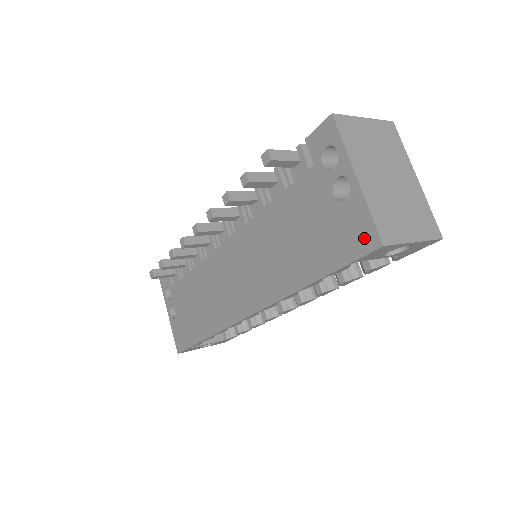
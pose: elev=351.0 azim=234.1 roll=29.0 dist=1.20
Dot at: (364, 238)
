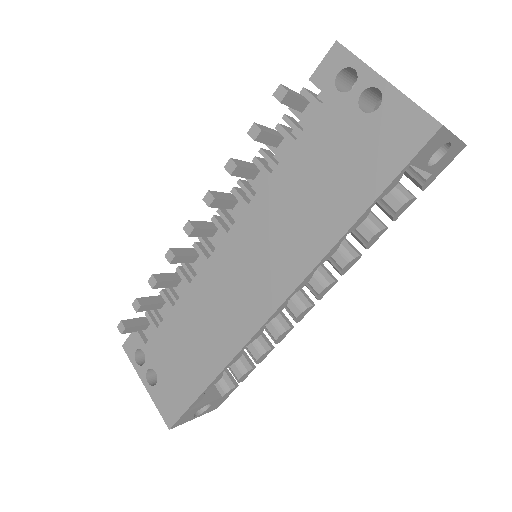
Dot at: (416, 131)
